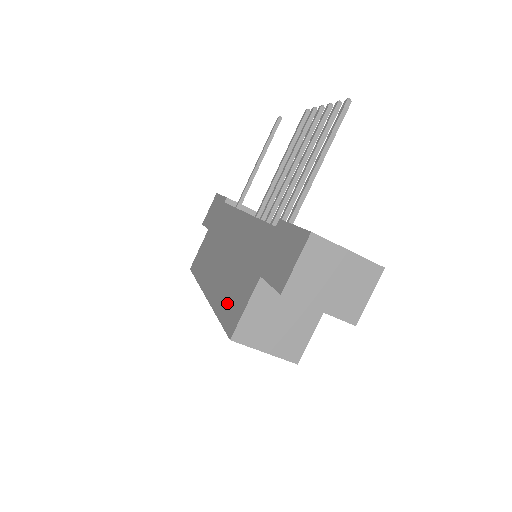
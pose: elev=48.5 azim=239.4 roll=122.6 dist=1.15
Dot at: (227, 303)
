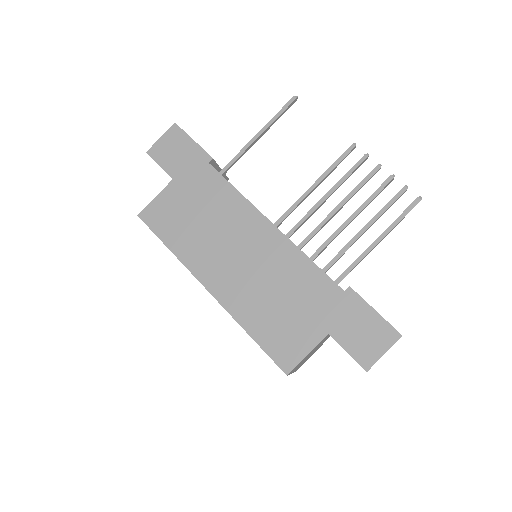
Dot at: (268, 330)
